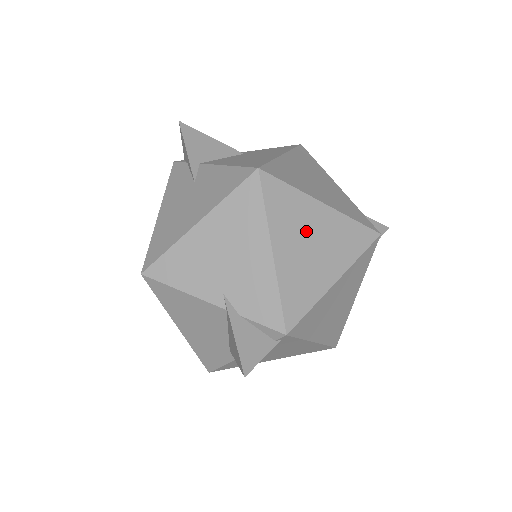
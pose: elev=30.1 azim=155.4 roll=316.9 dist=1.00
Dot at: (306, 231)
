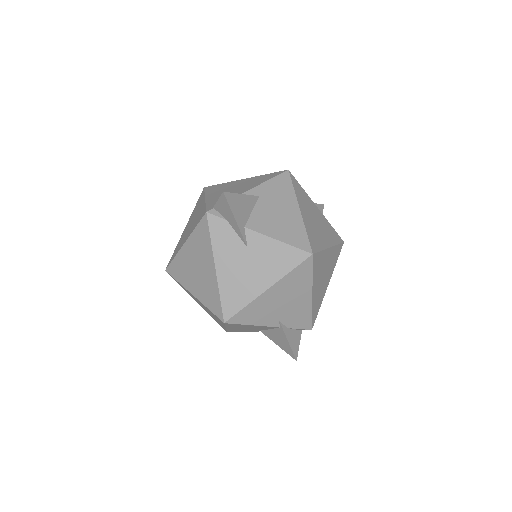
Dot at: (323, 271)
